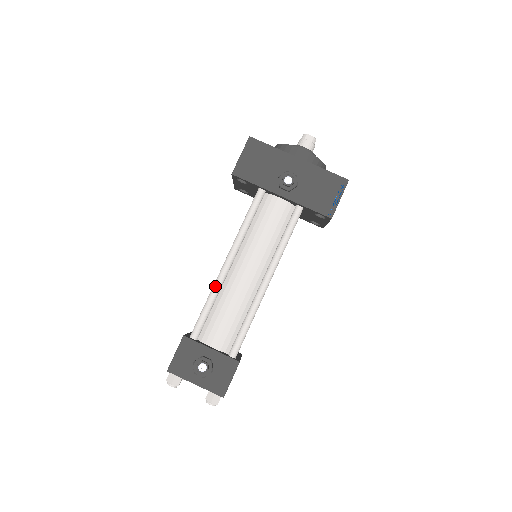
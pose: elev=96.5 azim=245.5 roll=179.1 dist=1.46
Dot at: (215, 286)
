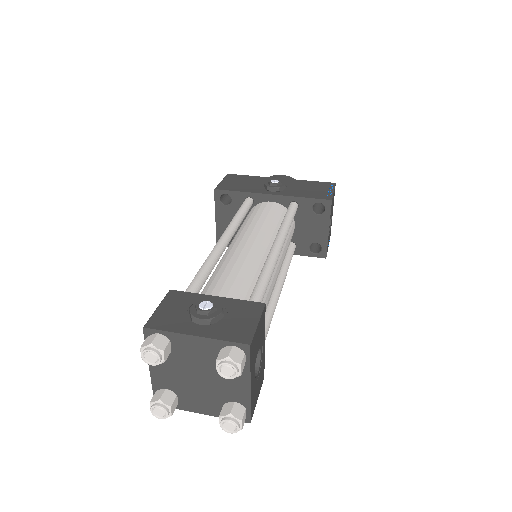
Dot at: (210, 254)
